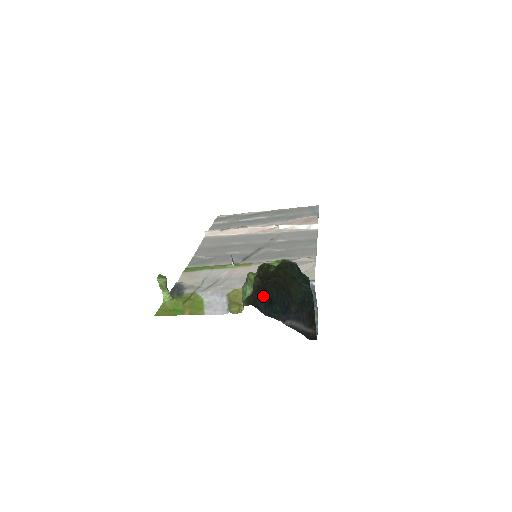
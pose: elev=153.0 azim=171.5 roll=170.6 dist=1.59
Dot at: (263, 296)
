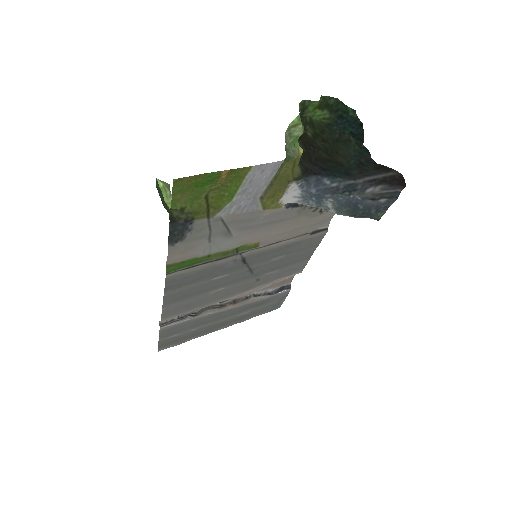
Dot at: (312, 166)
